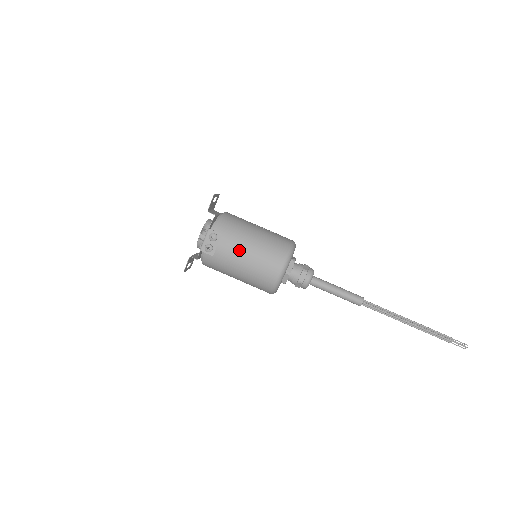
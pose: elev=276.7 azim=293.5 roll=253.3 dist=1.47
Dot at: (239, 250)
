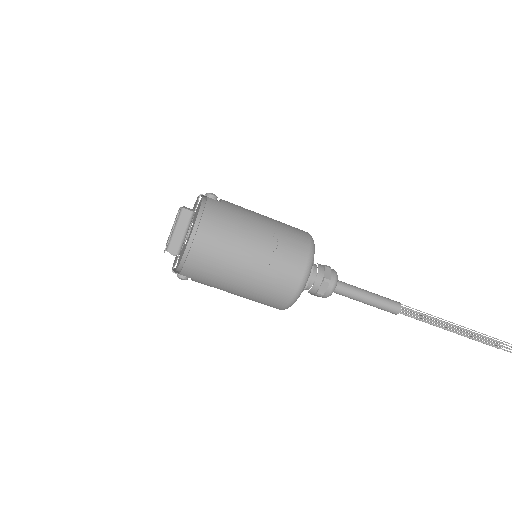
Dot at: occluded
